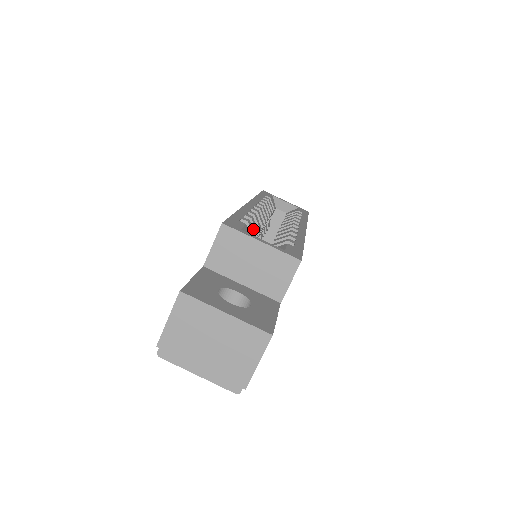
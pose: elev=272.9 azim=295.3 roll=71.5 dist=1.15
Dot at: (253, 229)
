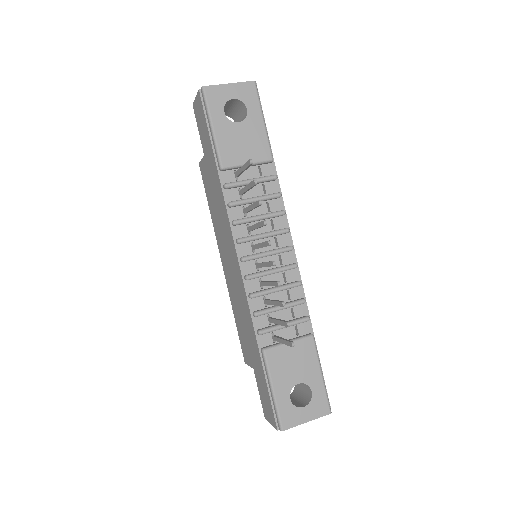
Dot at: occluded
